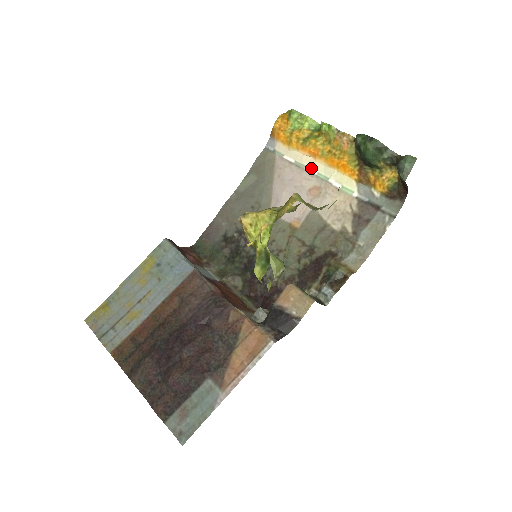
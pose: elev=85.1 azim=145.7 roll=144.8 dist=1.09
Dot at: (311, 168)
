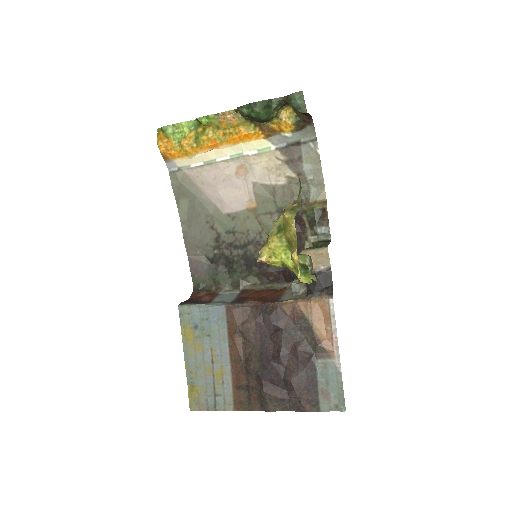
Dot at: (221, 157)
